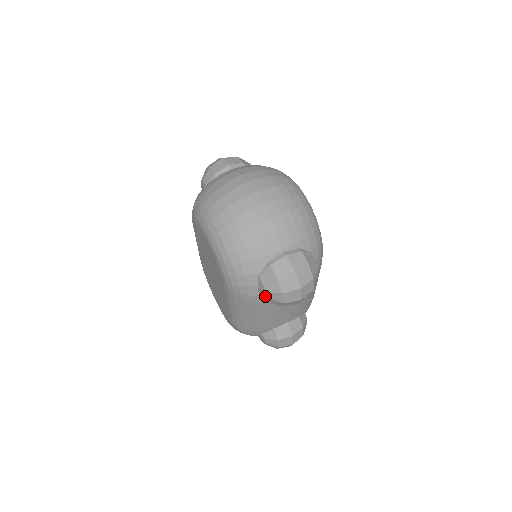
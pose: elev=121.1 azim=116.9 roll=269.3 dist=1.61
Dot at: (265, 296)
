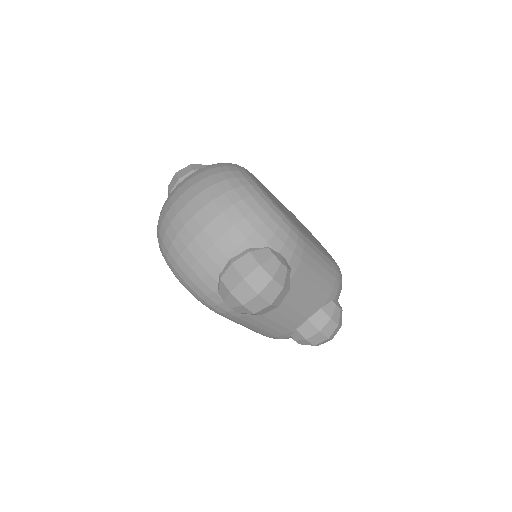
Dot at: (235, 311)
